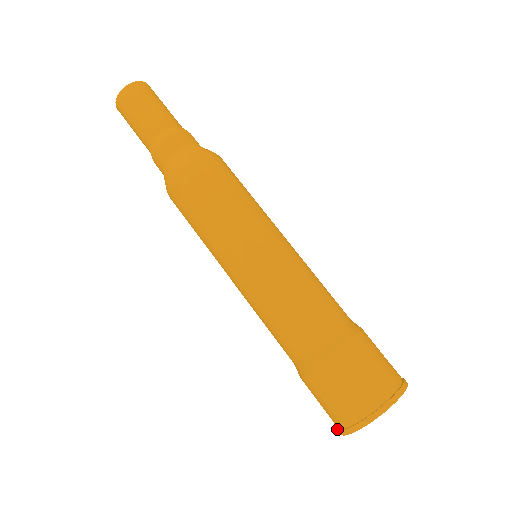
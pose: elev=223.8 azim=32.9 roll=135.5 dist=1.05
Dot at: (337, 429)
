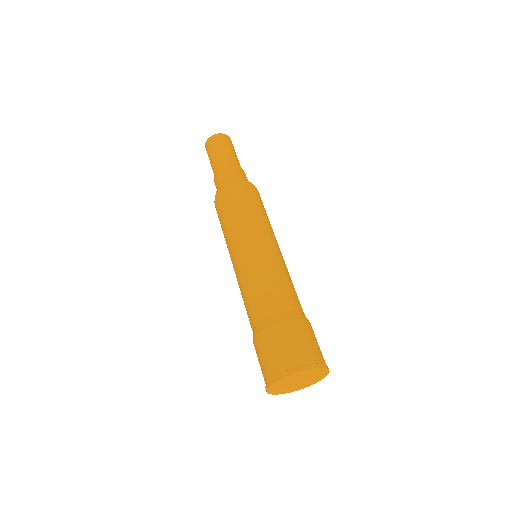
Dot at: (265, 386)
